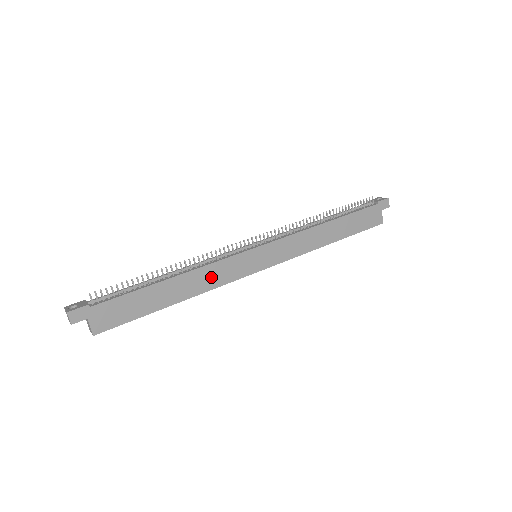
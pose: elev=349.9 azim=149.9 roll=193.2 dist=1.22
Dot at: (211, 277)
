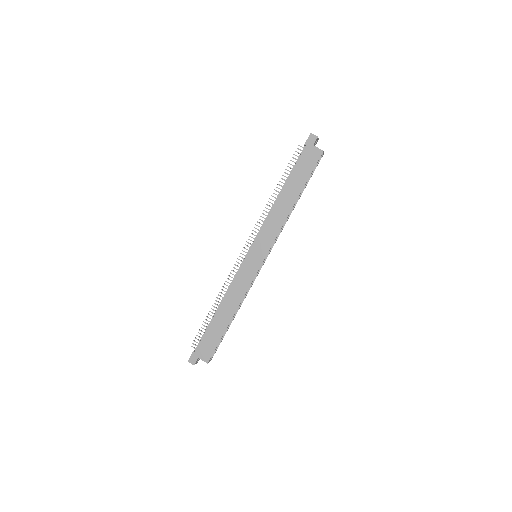
Dot at: (237, 291)
